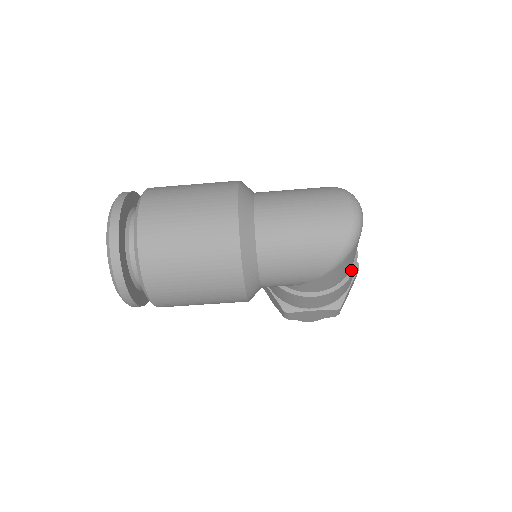
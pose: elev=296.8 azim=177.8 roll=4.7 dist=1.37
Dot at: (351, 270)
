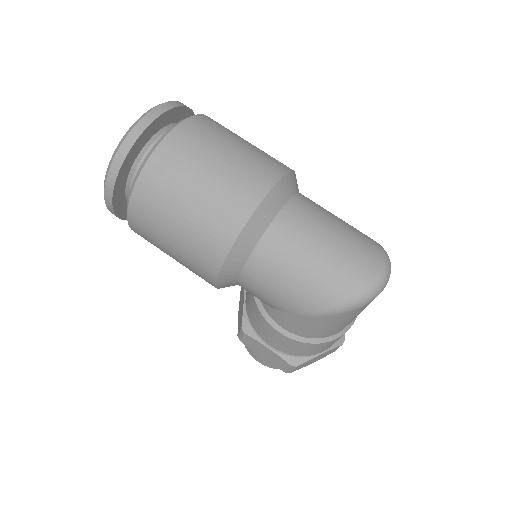
Dot at: (334, 336)
